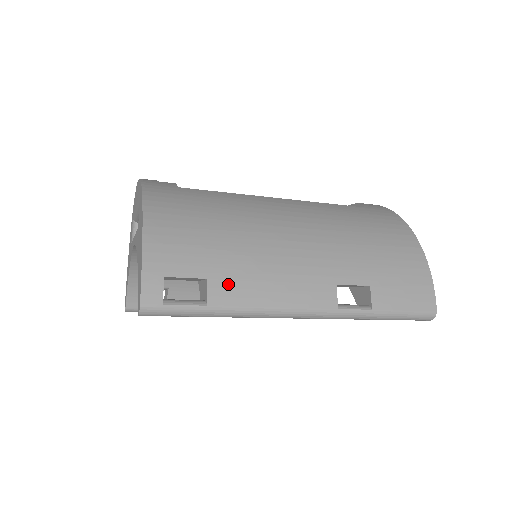
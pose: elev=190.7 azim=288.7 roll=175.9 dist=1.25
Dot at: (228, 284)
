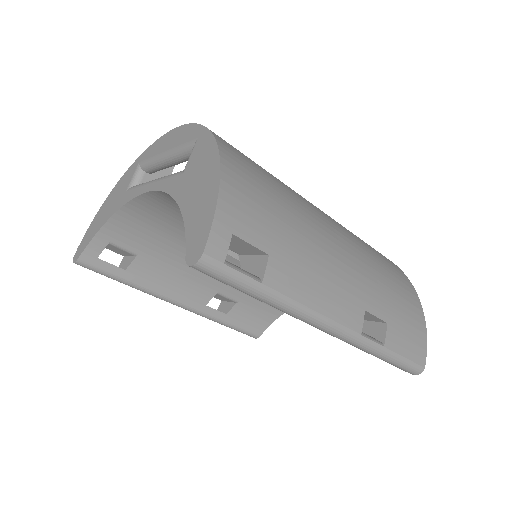
Dot at: (285, 269)
